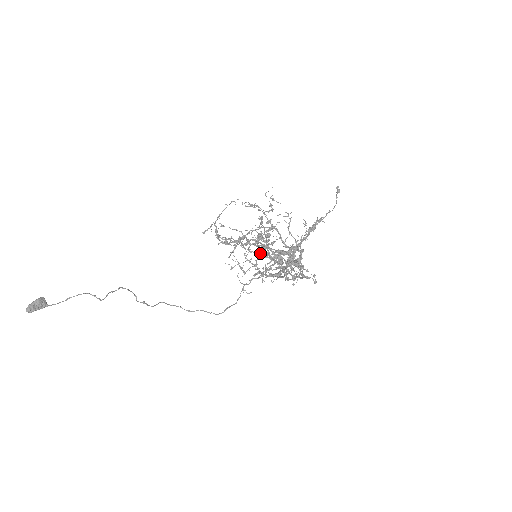
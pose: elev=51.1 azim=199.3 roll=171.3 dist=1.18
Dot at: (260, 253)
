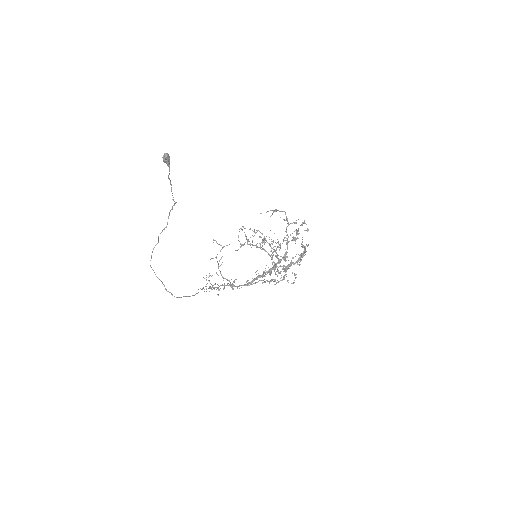
Dot at: (221, 274)
